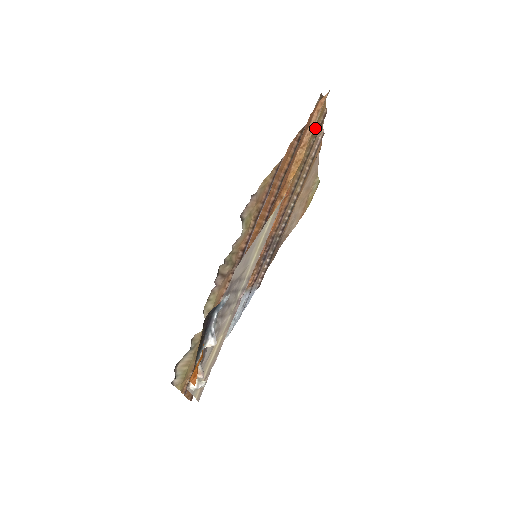
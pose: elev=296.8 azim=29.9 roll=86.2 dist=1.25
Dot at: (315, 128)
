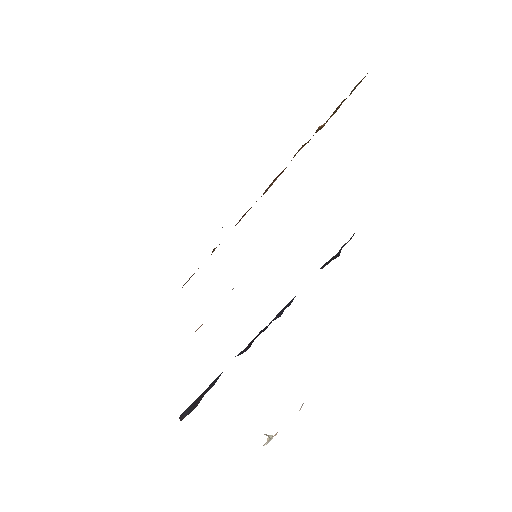
Dot at: occluded
